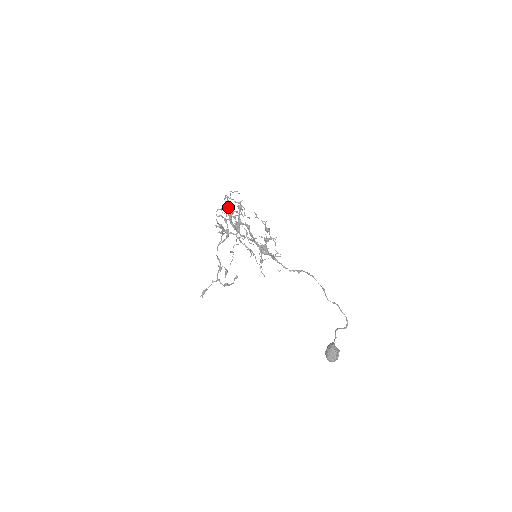
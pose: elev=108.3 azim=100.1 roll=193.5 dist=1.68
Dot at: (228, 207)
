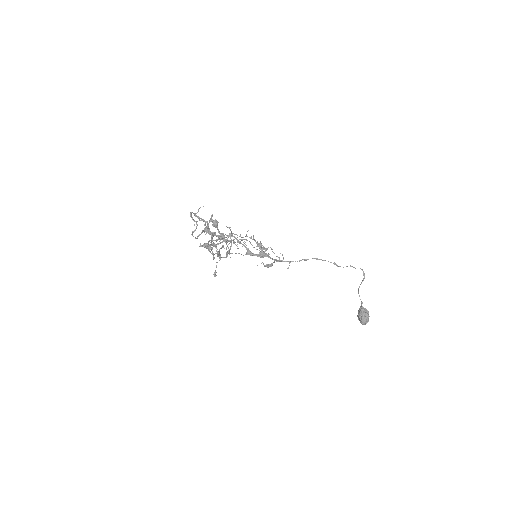
Dot at: (208, 242)
